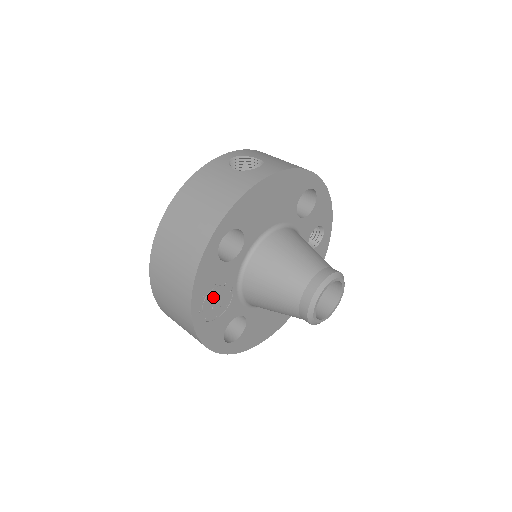
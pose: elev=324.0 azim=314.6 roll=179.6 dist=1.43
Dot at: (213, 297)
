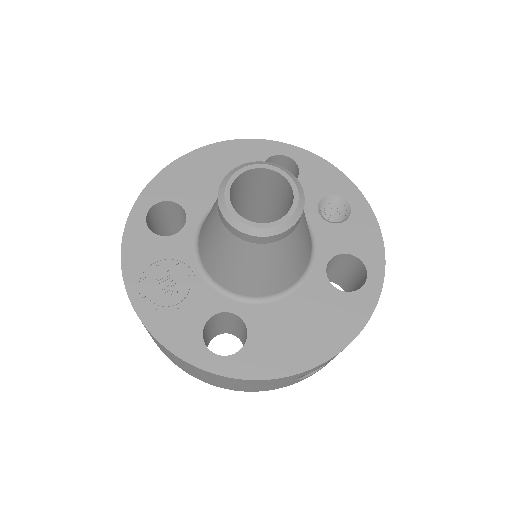
Dot at: (160, 279)
